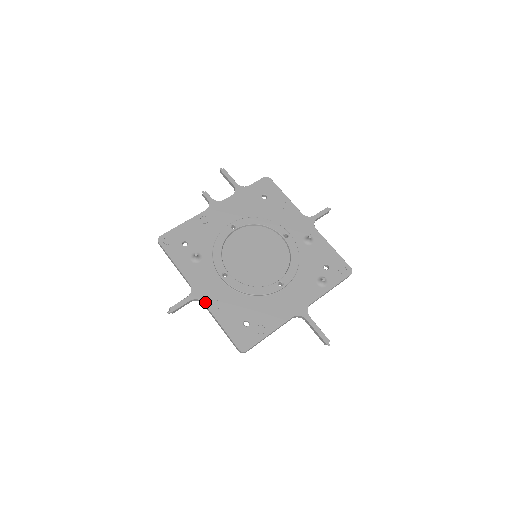
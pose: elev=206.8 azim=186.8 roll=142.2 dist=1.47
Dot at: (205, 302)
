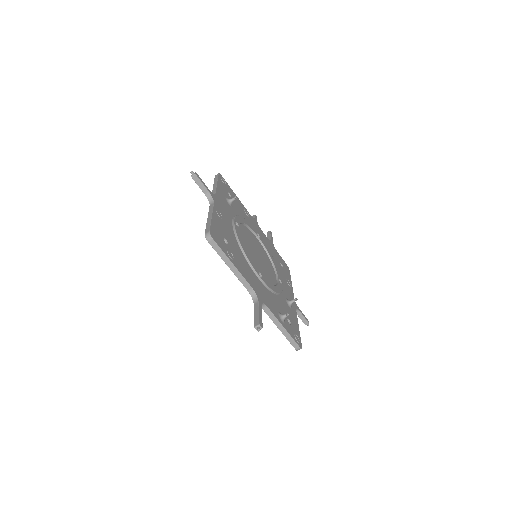
Dot at: (215, 204)
